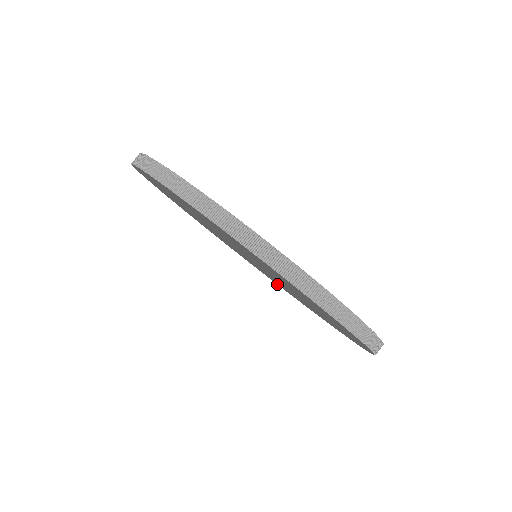
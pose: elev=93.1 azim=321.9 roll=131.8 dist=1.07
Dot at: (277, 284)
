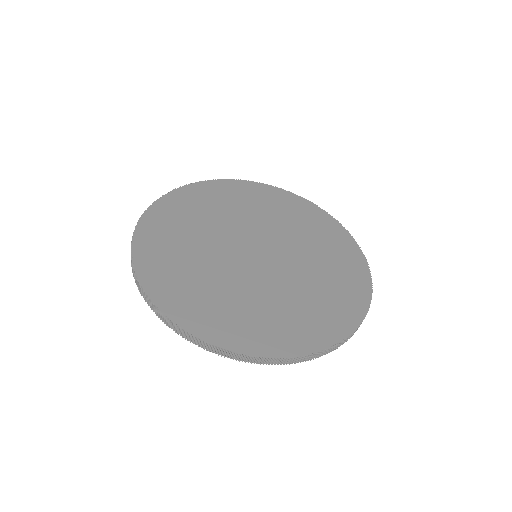
Dot at: occluded
